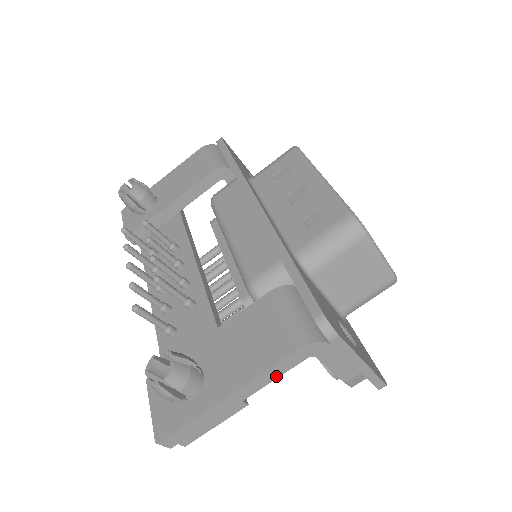
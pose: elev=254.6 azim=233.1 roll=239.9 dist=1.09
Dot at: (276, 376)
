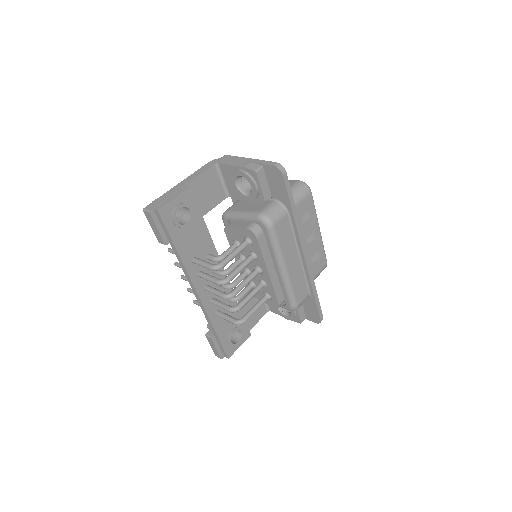
Dot at: (201, 173)
